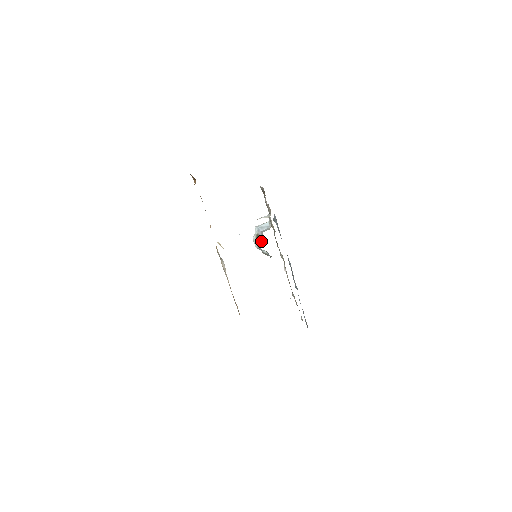
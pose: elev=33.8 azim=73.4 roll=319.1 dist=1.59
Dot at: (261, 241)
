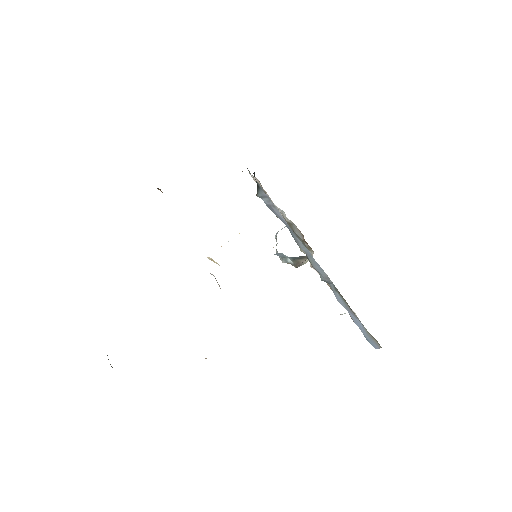
Dot at: occluded
